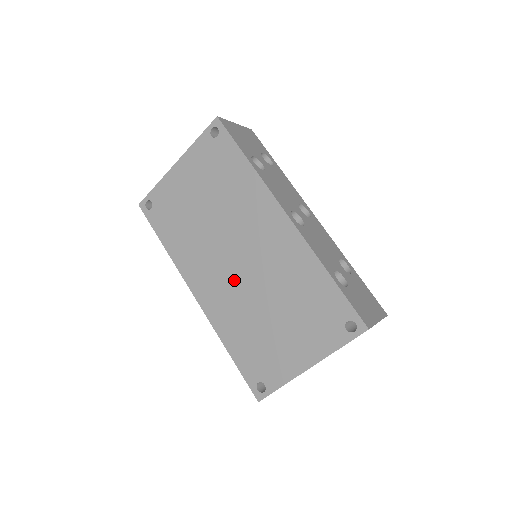
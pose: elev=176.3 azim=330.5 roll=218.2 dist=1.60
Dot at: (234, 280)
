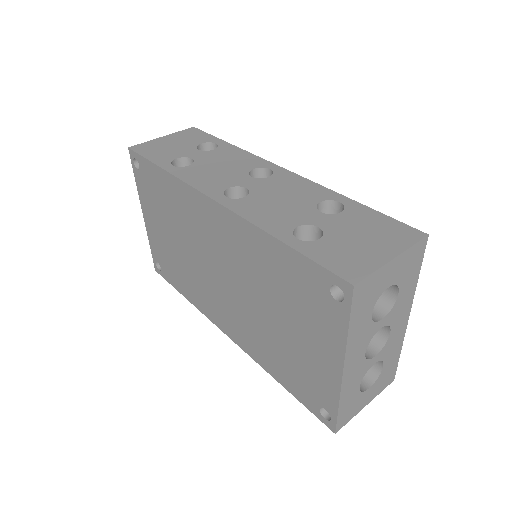
Dot at: (233, 301)
